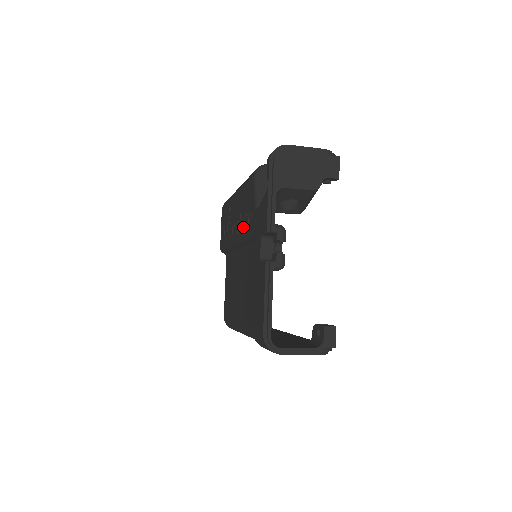
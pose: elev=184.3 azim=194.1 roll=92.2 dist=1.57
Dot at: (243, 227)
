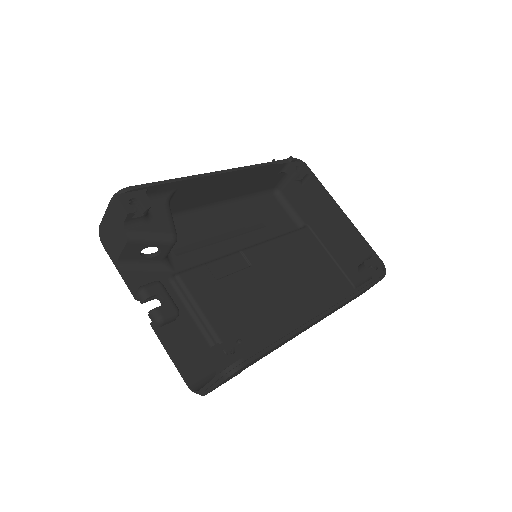
Dot at: occluded
